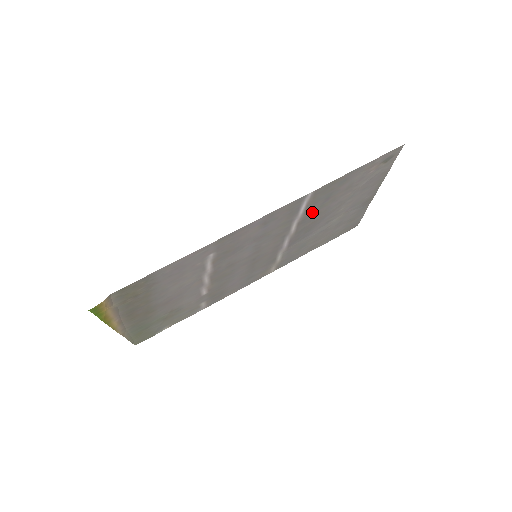
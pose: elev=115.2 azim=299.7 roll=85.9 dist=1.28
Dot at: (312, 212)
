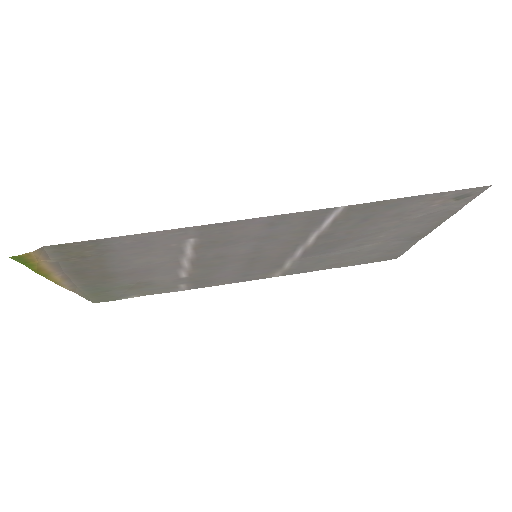
Dot at: (340, 229)
